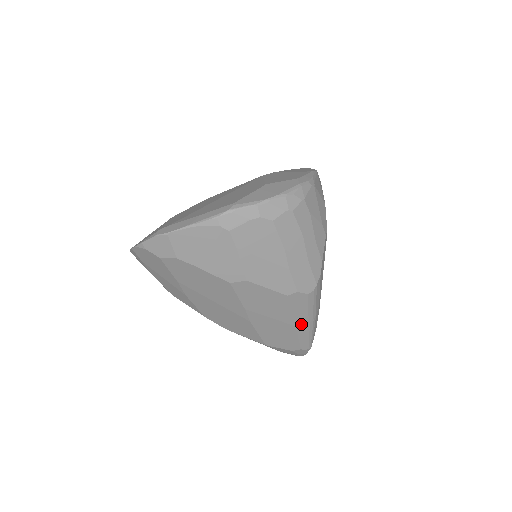
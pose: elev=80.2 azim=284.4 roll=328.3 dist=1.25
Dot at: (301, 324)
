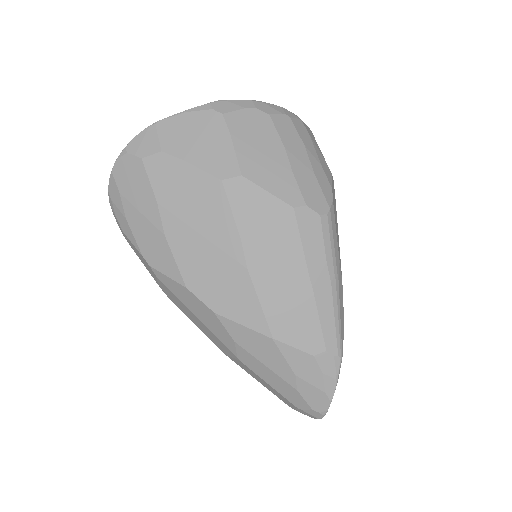
Dot at: (319, 281)
